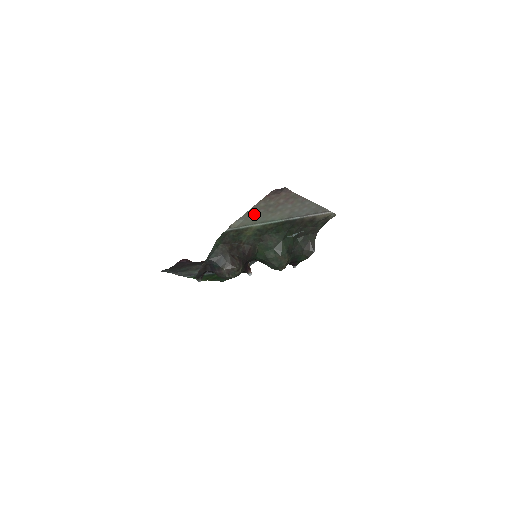
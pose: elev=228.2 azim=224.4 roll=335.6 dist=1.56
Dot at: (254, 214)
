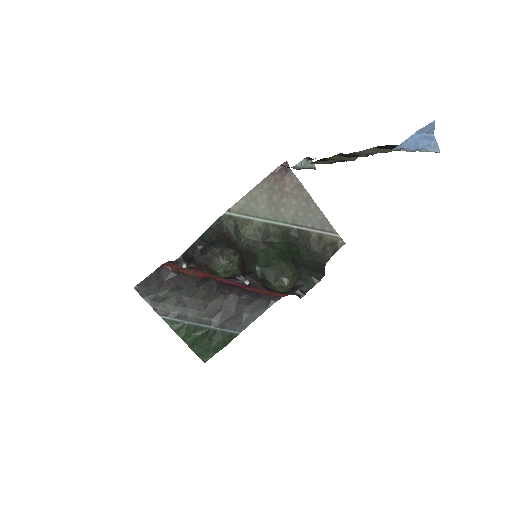
Dot at: (257, 200)
